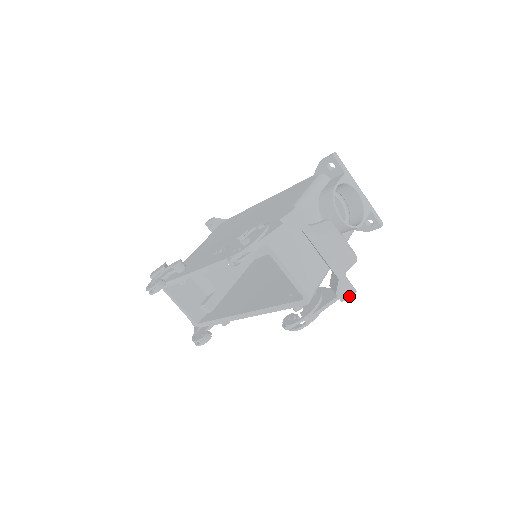
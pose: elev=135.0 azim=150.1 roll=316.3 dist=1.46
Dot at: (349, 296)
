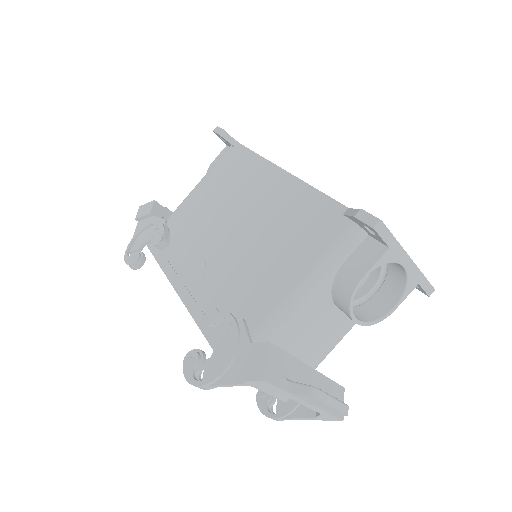
Dot at: (332, 420)
